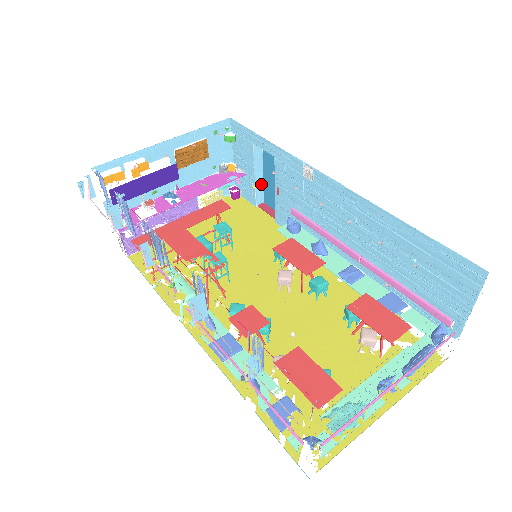
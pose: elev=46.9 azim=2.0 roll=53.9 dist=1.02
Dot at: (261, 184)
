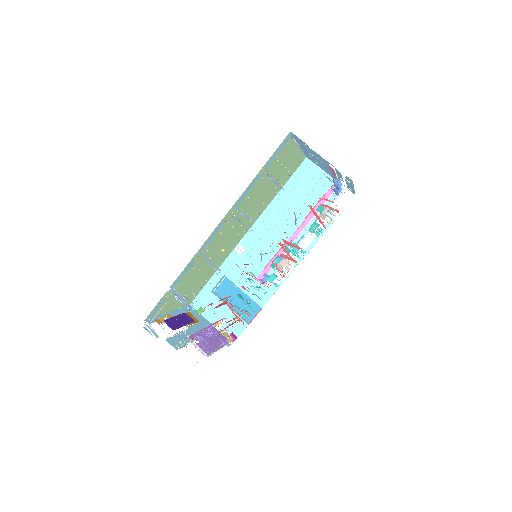
Dot at: occluded
